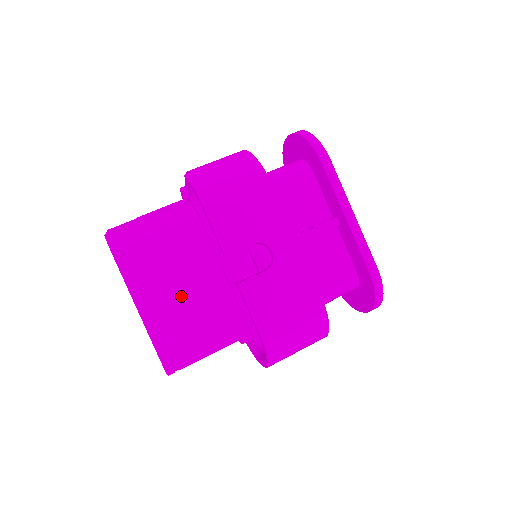
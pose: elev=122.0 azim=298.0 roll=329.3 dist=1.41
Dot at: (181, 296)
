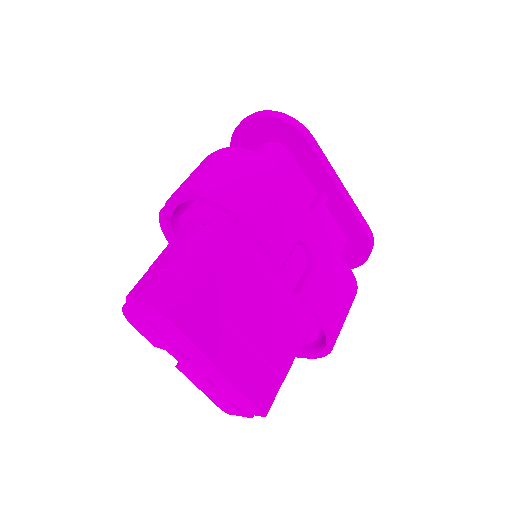
Dot at: (248, 331)
